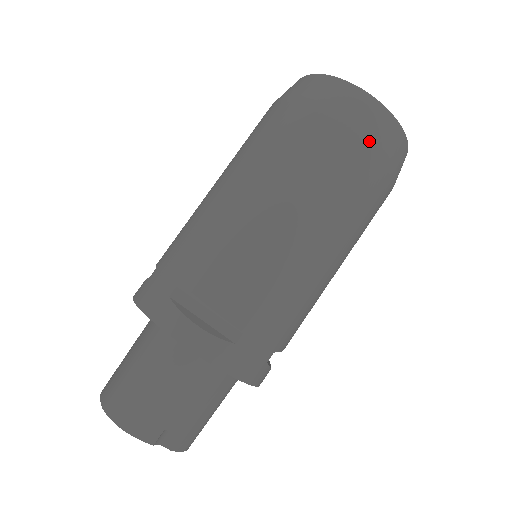
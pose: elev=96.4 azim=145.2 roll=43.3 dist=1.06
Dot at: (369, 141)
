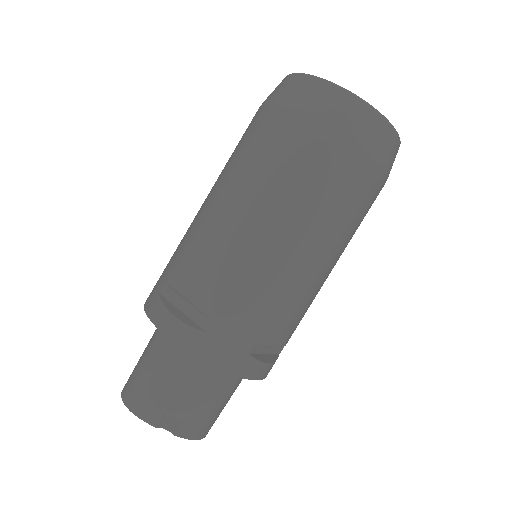
Dot at: (324, 125)
